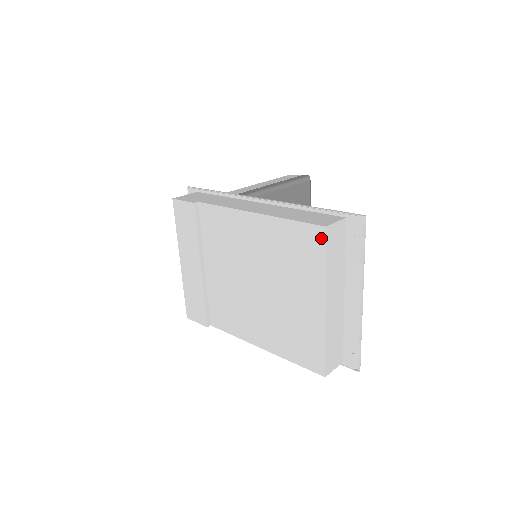
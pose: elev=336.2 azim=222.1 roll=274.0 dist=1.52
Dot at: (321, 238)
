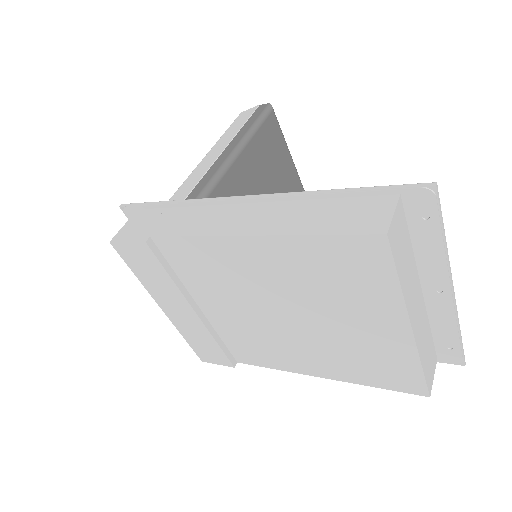
Dot at: (382, 251)
